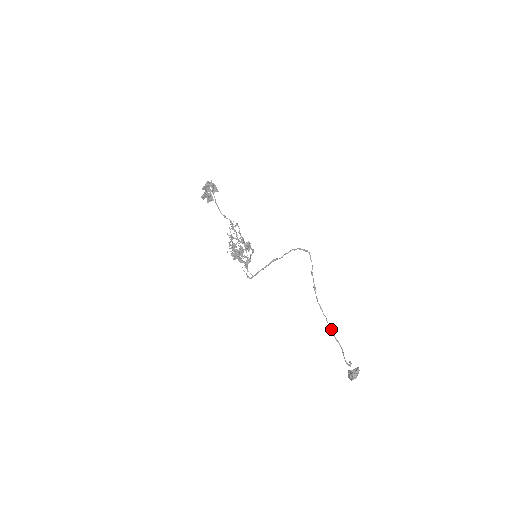
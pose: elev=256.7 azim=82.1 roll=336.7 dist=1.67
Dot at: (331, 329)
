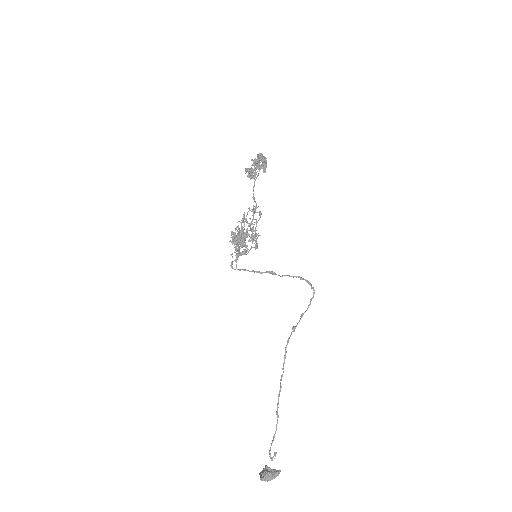
Dot at: (280, 390)
